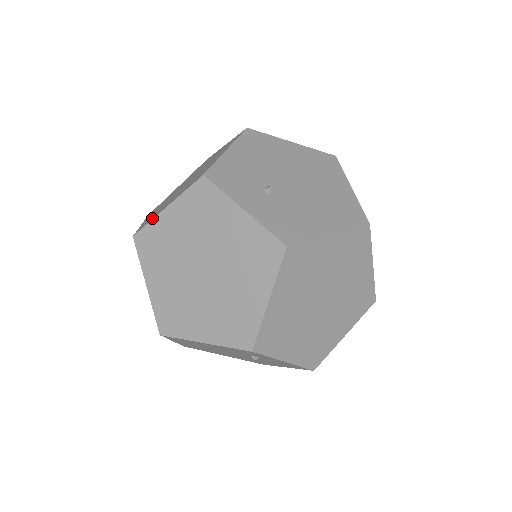
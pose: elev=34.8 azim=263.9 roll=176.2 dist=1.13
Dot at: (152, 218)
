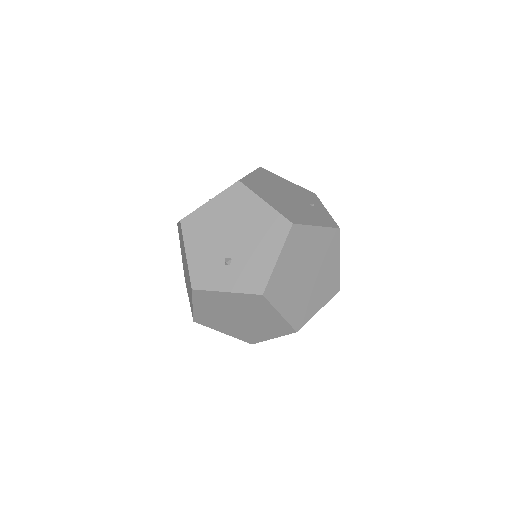
Dot at: (192, 310)
